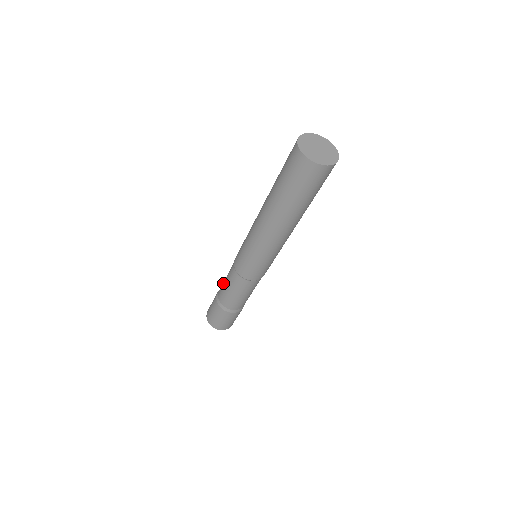
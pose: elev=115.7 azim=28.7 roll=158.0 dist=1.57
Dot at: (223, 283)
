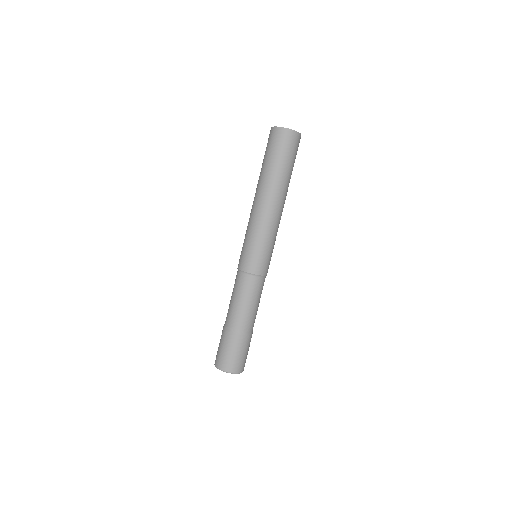
Dot at: occluded
